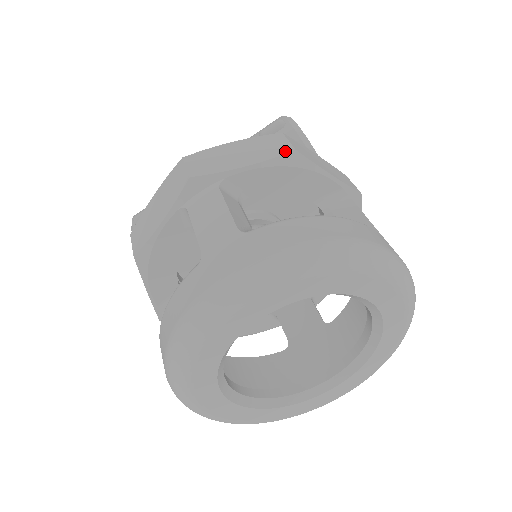
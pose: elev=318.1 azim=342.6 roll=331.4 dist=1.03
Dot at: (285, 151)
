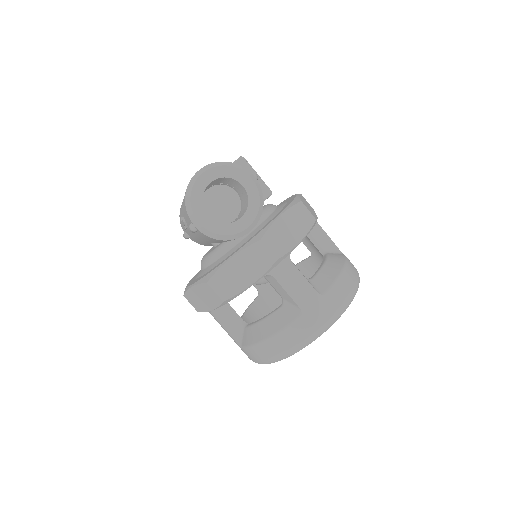
Dot at: (219, 302)
